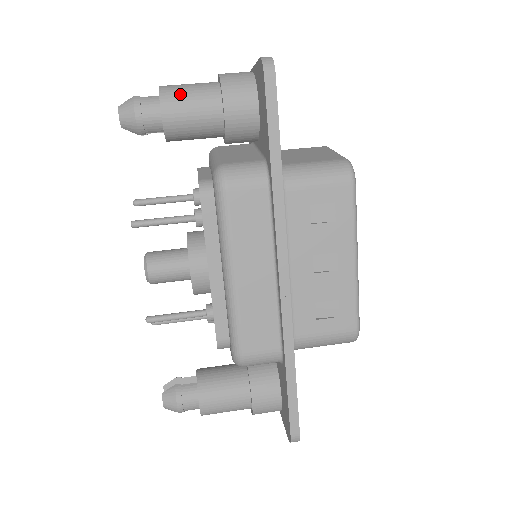
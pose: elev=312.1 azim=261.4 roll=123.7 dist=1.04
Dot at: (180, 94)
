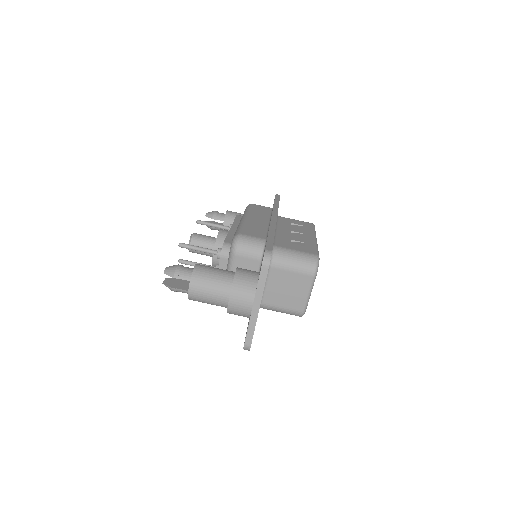
Dot at: occluded
